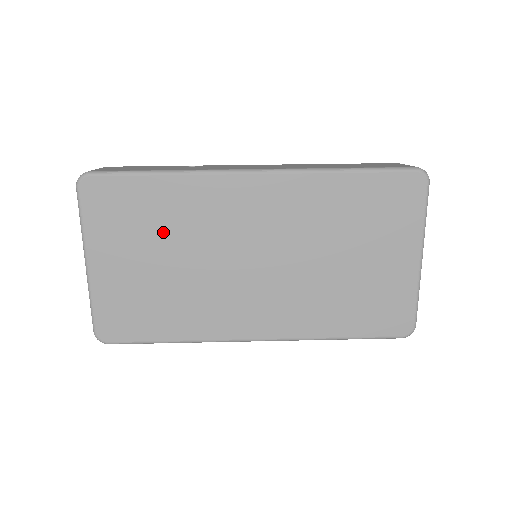
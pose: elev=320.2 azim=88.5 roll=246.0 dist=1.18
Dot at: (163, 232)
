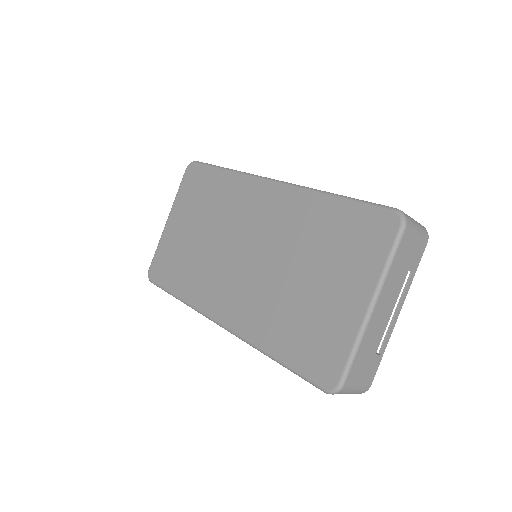
Dot at: (208, 211)
